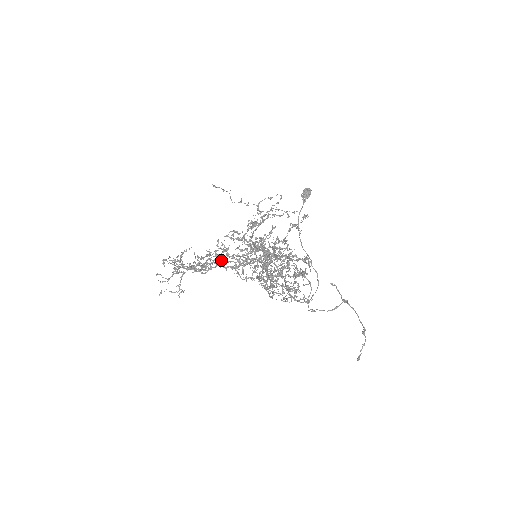
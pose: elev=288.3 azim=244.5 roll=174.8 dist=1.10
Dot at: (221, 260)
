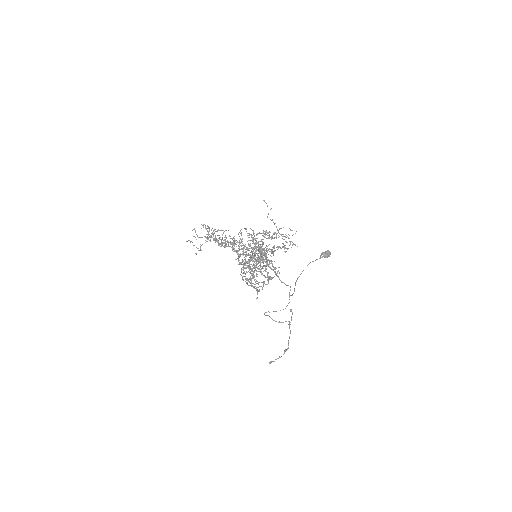
Dot at: occluded
